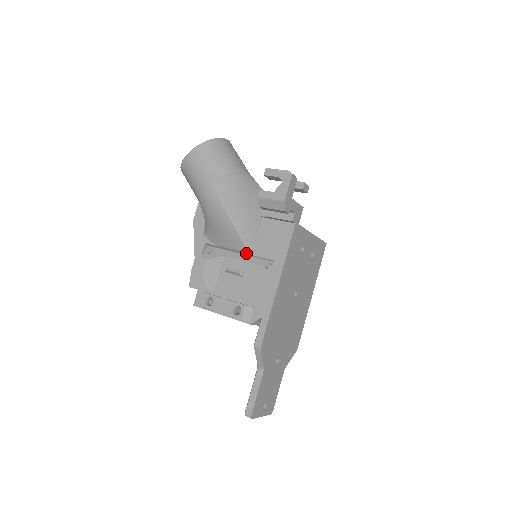
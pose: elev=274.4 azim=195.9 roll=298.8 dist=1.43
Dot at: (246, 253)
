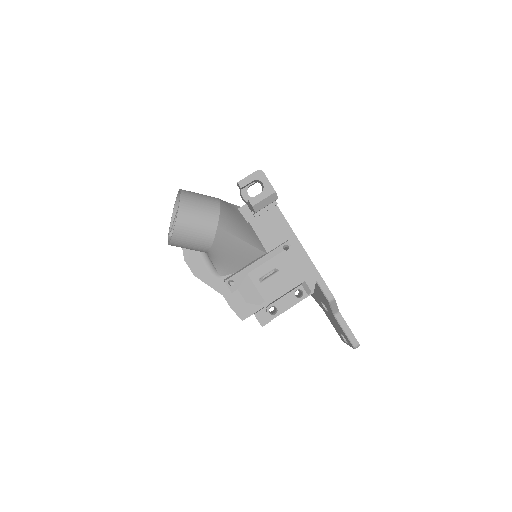
Dot at: (263, 255)
